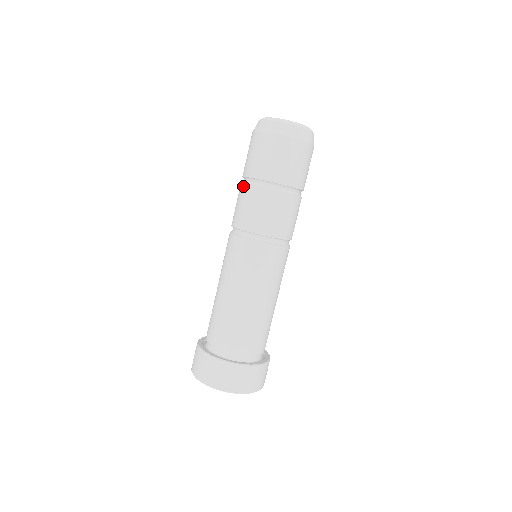
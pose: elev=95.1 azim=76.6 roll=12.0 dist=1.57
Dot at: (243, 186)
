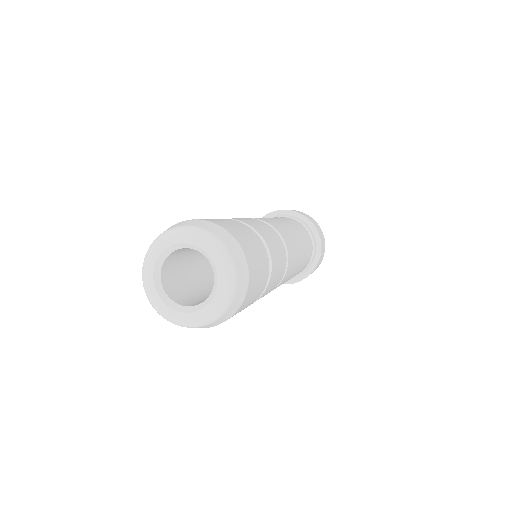
Dot at: occluded
